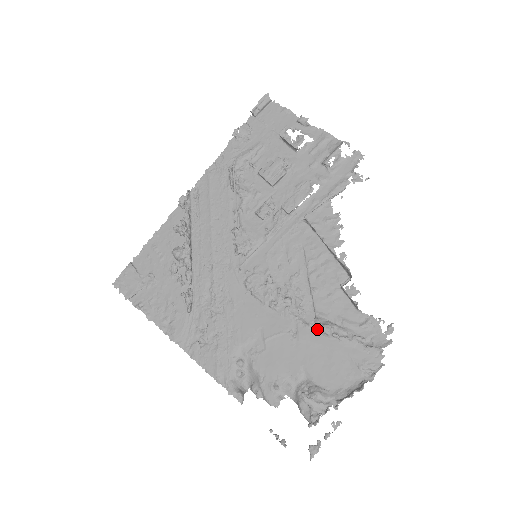
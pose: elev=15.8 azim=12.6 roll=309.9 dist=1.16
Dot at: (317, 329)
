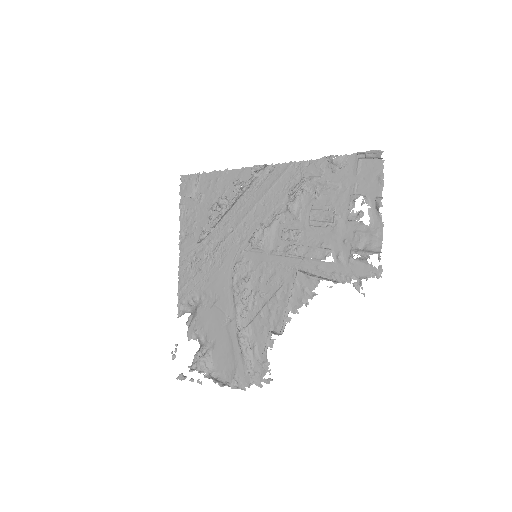
Dot at: (238, 334)
